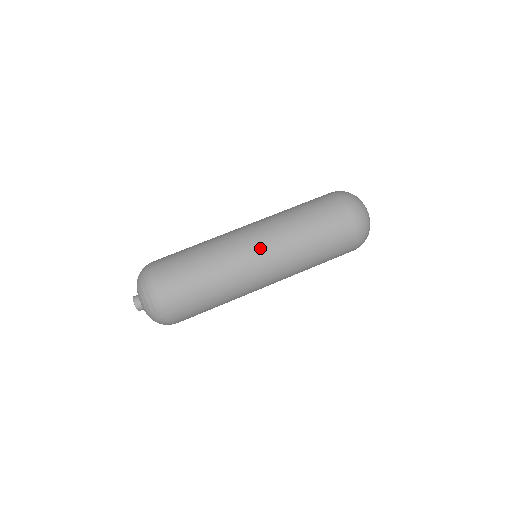
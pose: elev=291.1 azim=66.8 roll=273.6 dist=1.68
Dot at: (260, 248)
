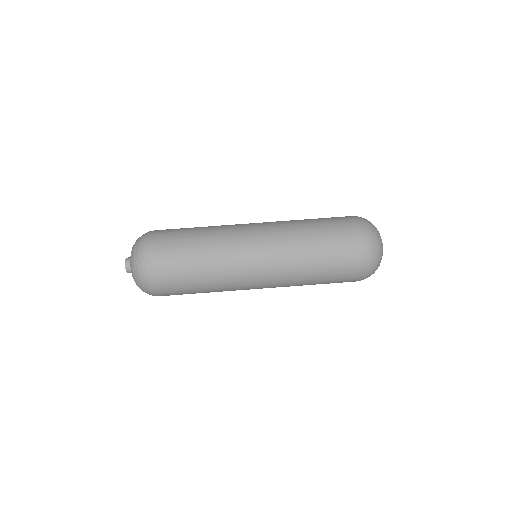
Dot at: (256, 228)
